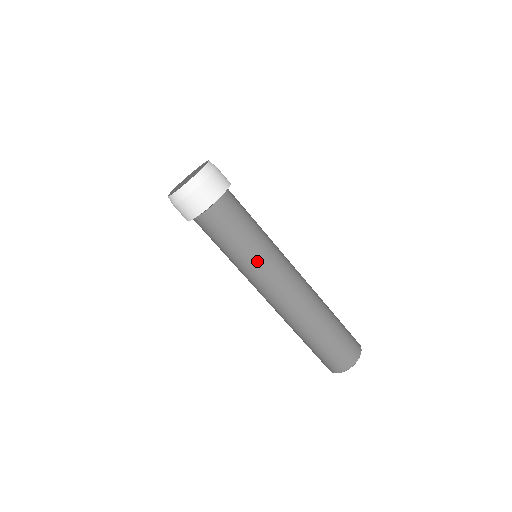
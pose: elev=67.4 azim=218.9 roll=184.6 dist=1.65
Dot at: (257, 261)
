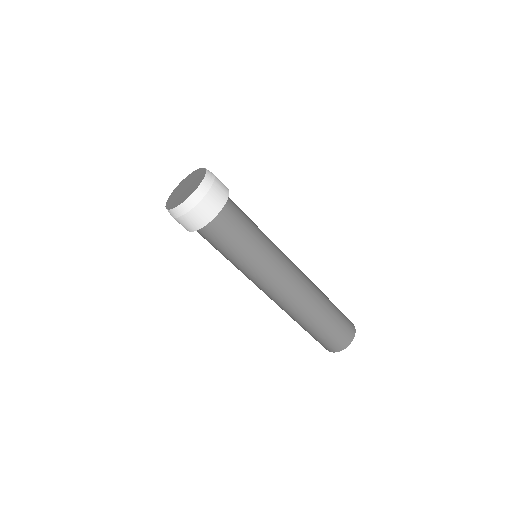
Dot at: (255, 268)
